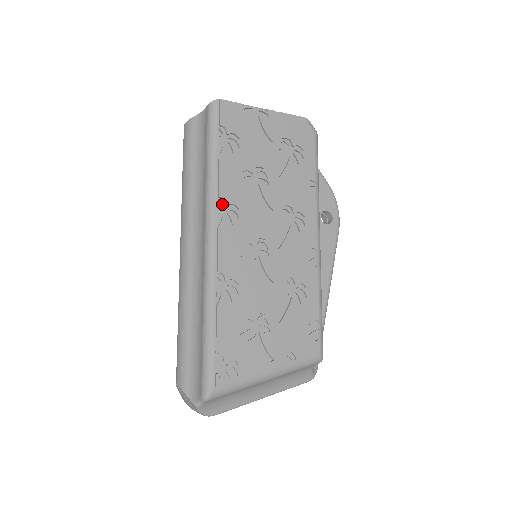
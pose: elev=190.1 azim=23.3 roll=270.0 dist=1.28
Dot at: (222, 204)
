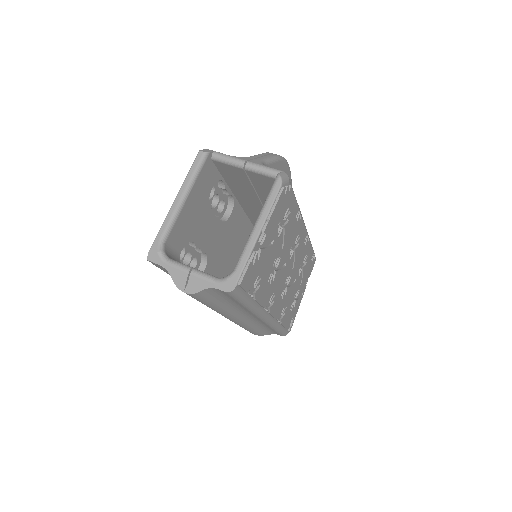
Dot at: occluded
